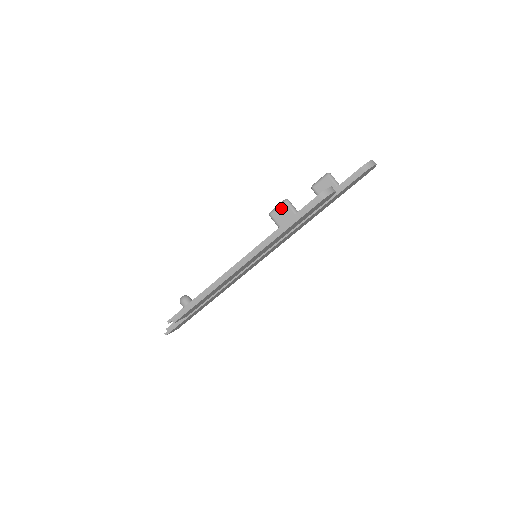
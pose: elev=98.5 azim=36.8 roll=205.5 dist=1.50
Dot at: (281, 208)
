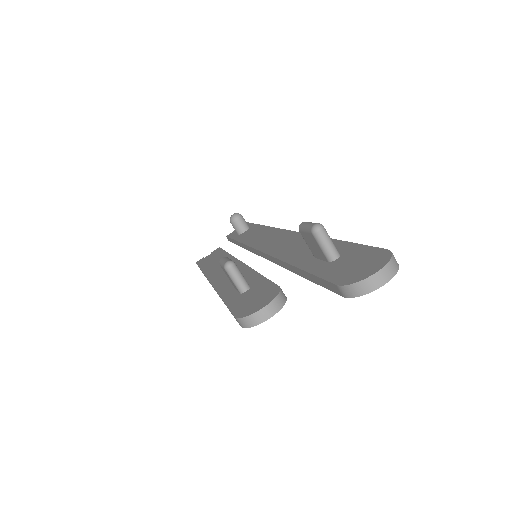
Dot at: (224, 270)
